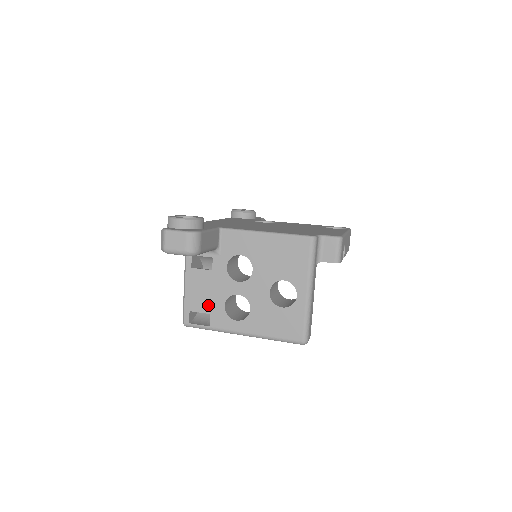
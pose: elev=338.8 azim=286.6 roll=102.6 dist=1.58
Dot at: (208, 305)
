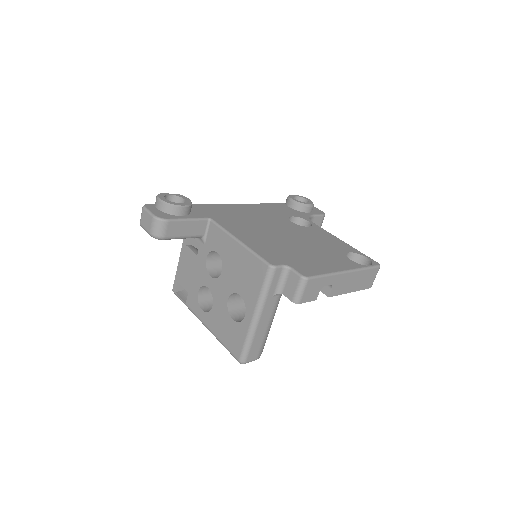
Dot at: (189, 284)
